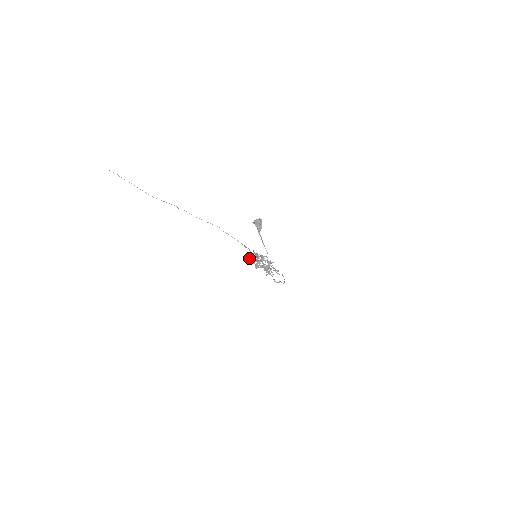
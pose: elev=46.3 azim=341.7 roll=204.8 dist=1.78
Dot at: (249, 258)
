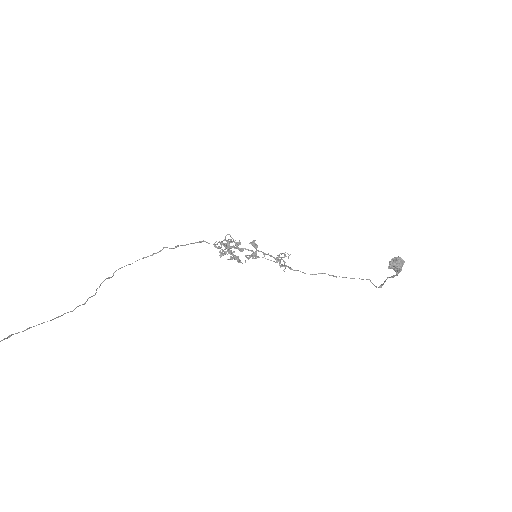
Dot at: (221, 256)
